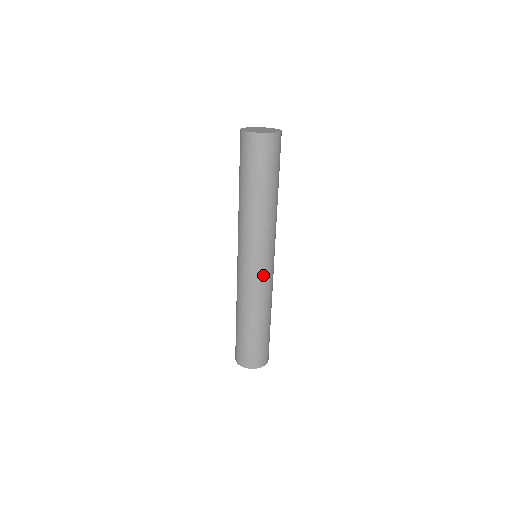
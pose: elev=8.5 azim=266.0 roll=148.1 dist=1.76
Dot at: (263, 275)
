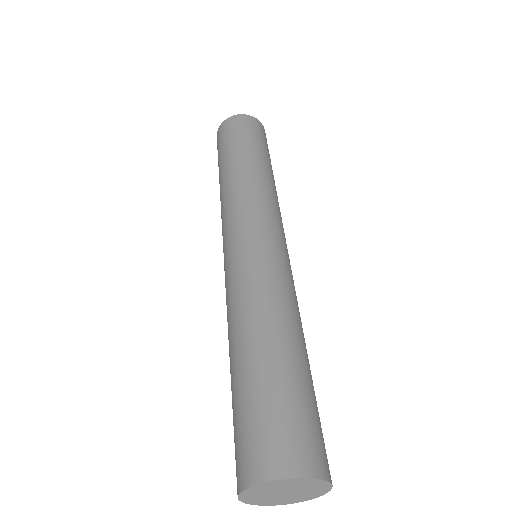
Dot at: (261, 251)
